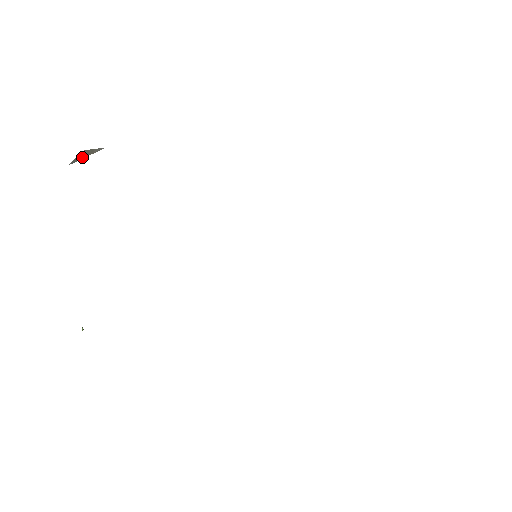
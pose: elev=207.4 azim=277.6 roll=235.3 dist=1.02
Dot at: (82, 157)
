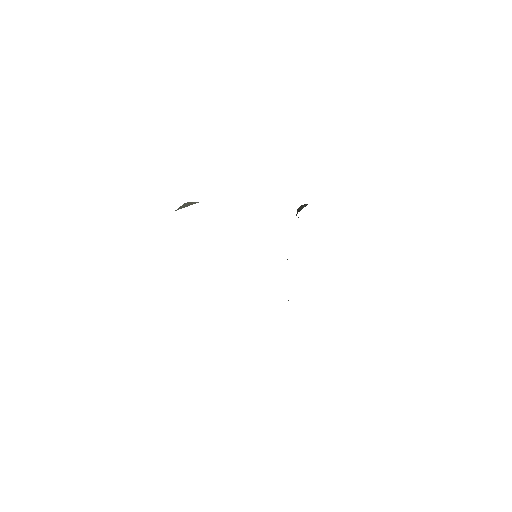
Dot at: (184, 207)
